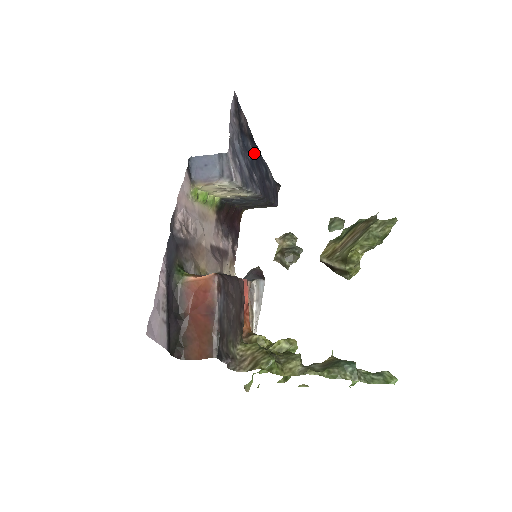
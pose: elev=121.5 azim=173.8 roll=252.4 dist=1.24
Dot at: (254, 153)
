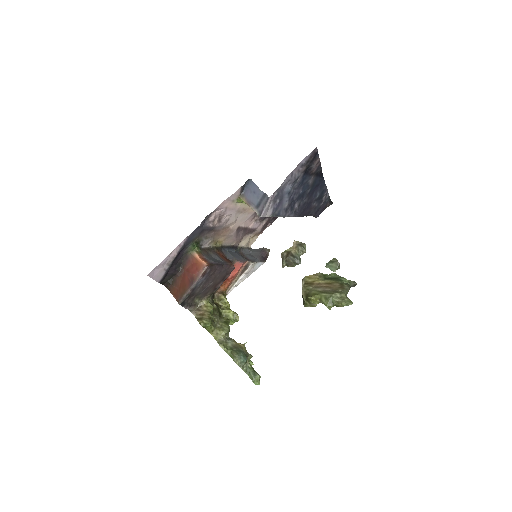
Dot at: (314, 184)
